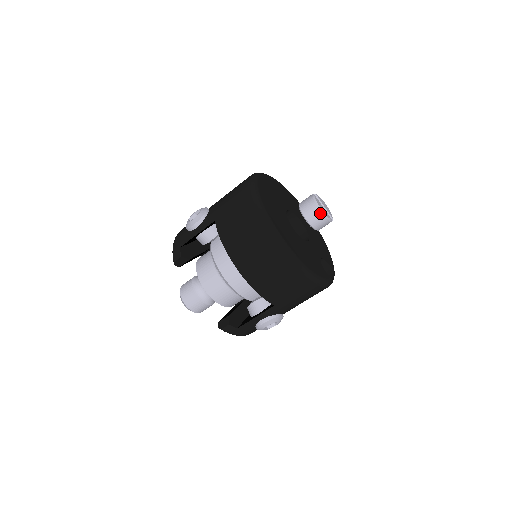
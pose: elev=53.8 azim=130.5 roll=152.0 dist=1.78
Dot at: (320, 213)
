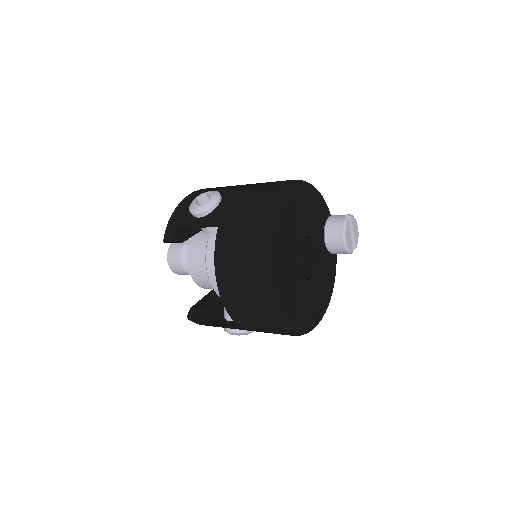
Dot at: (343, 245)
